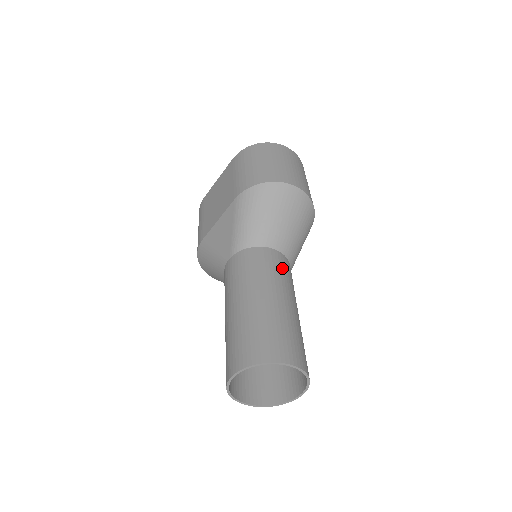
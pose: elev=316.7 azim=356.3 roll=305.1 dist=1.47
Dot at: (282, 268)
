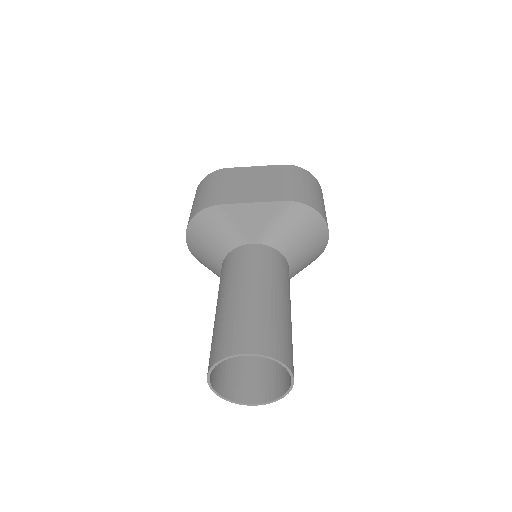
Dot at: occluded
